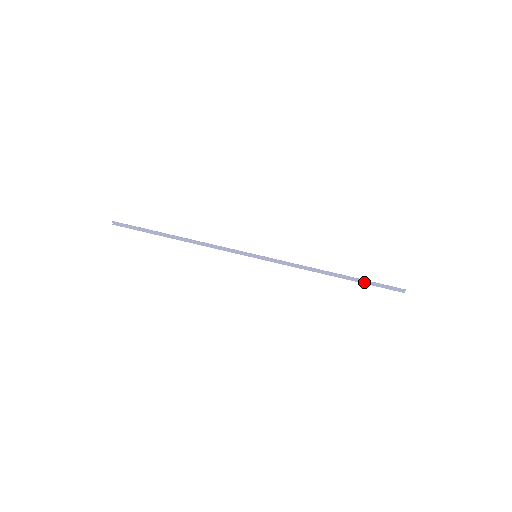
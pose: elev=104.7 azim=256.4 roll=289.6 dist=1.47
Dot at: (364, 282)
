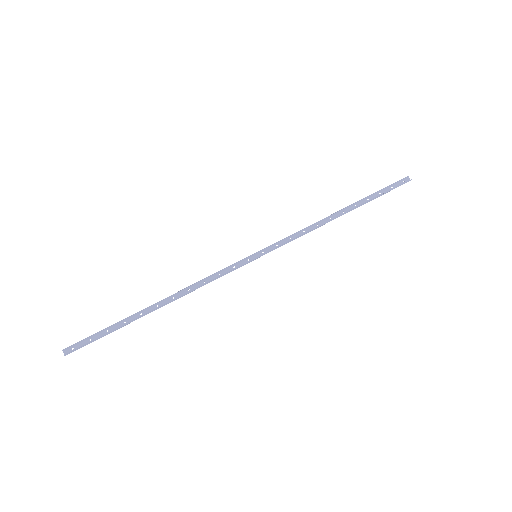
Dot at: (372, 199)
